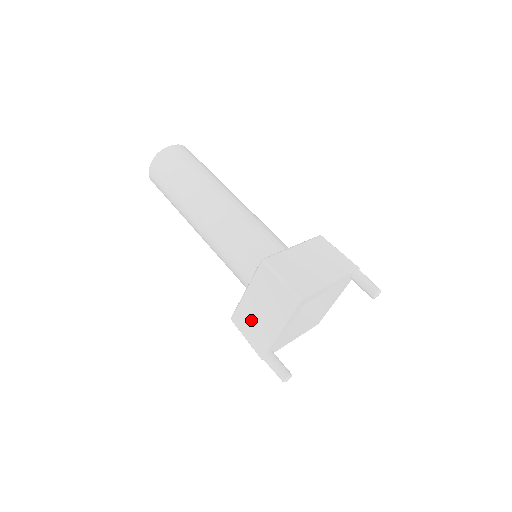
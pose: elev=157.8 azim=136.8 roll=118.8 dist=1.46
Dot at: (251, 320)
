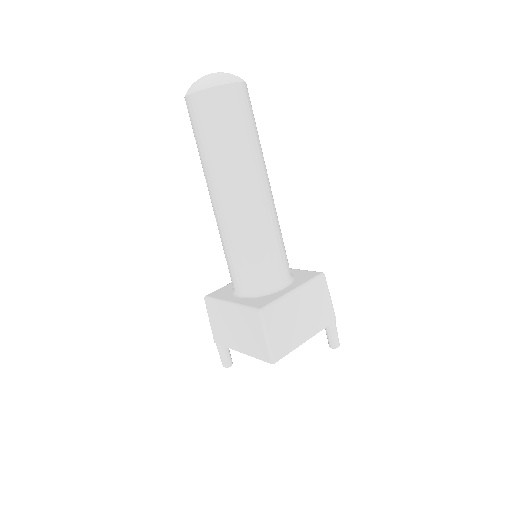
Dot at: (222, 320)
